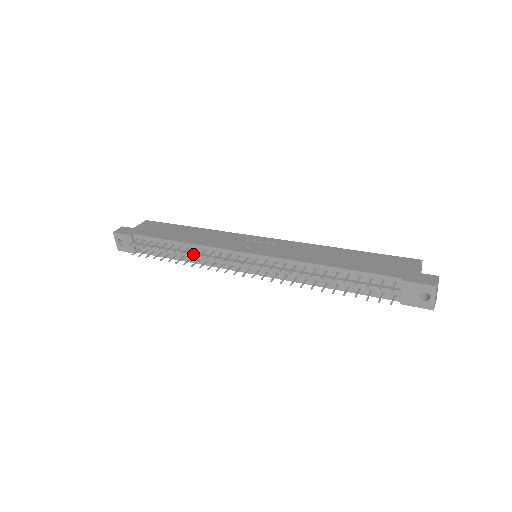
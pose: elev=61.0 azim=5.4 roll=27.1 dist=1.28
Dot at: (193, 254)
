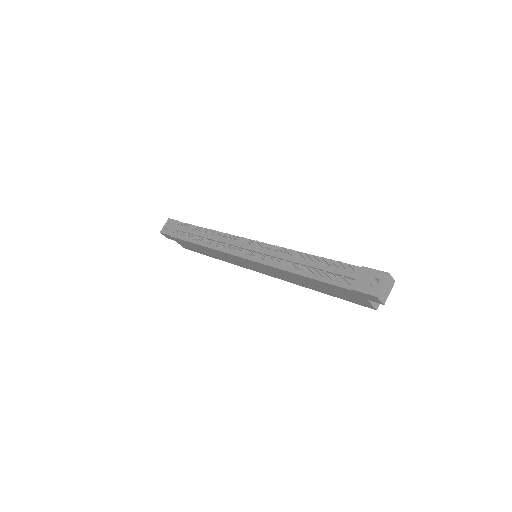
Dot at: (212, 237)
